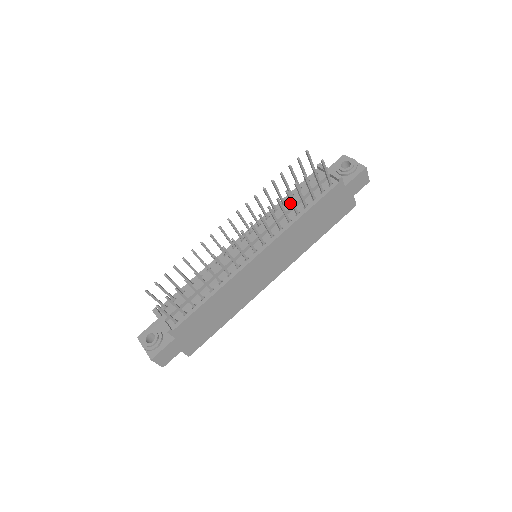
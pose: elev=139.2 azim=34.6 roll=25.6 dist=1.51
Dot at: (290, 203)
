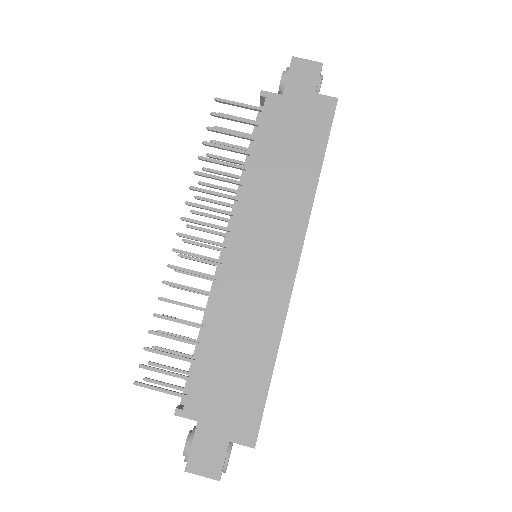
Dot at: (243, 170)
